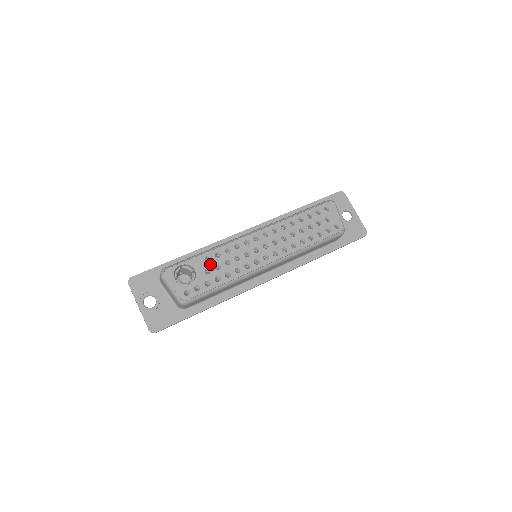
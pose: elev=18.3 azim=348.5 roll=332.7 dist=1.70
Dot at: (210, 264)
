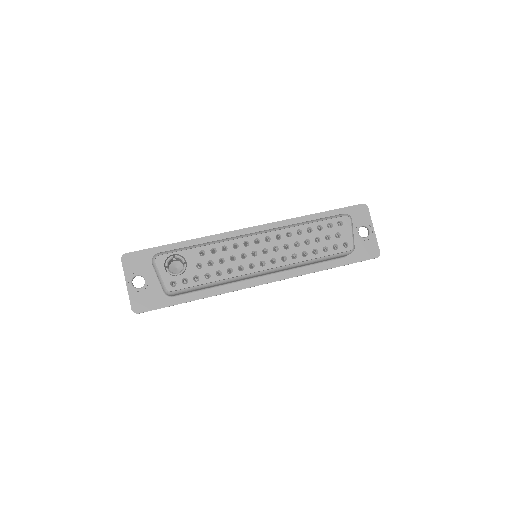
Dot at: (203, 259)
